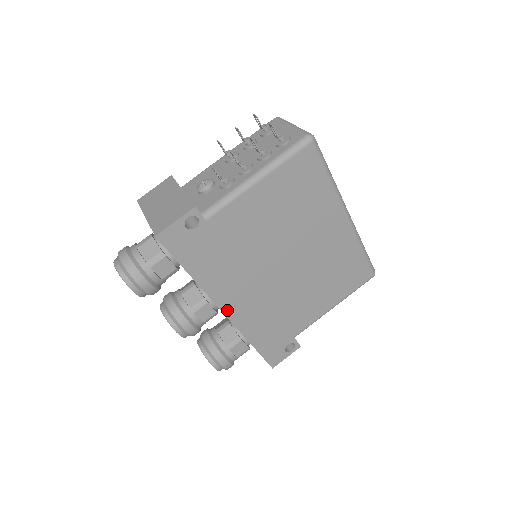
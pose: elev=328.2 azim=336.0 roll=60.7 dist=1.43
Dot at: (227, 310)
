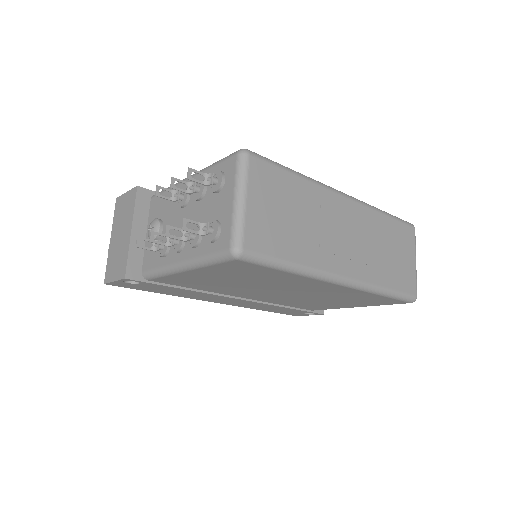
Dot at: (218, 302)
